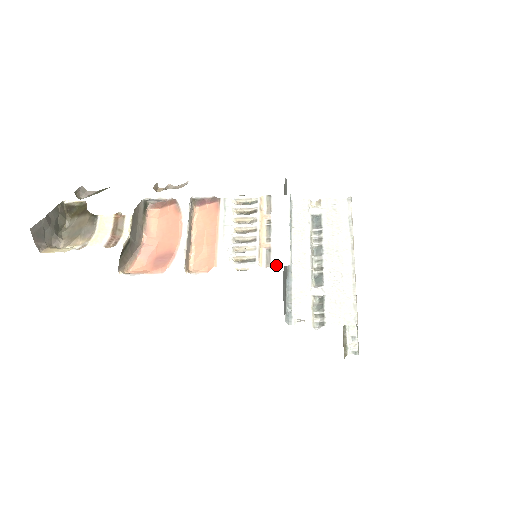
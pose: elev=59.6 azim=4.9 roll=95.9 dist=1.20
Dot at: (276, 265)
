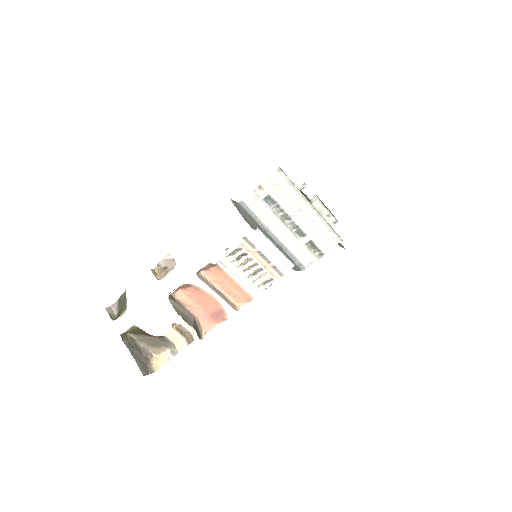
Dot at: occluded
